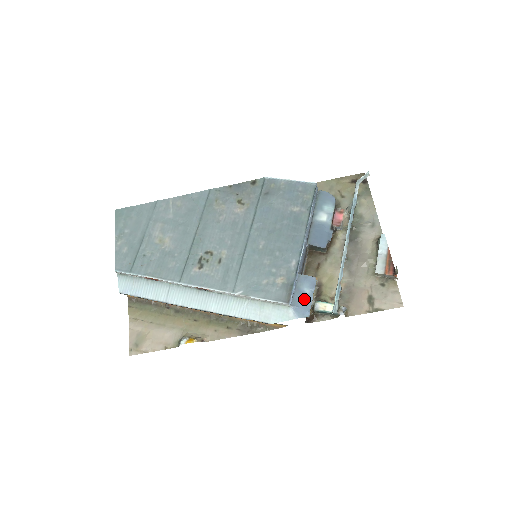
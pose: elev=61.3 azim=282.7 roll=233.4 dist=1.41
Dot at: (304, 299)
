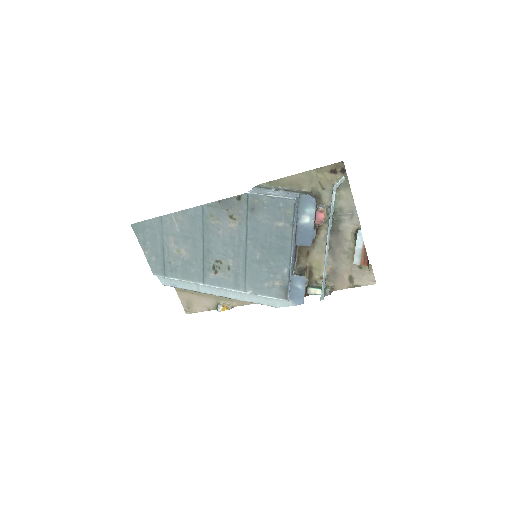
Dot at: (298, 293)
